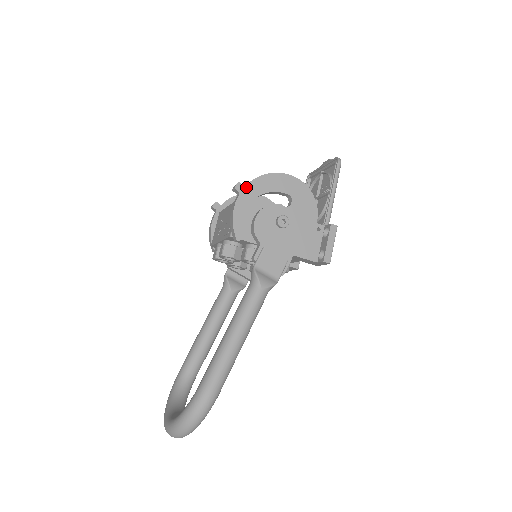
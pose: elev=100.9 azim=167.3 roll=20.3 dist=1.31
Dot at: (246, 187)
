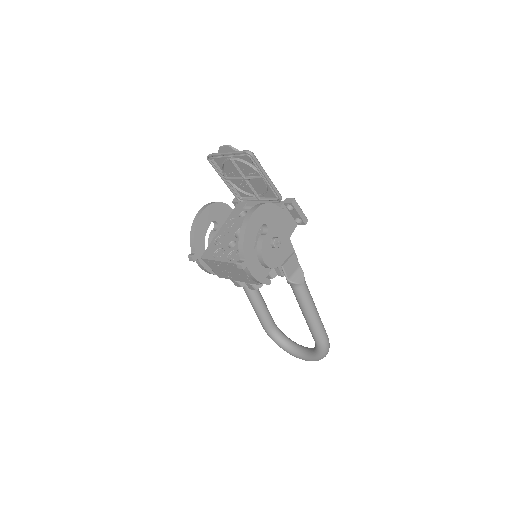
Dot at: (246, 259)
